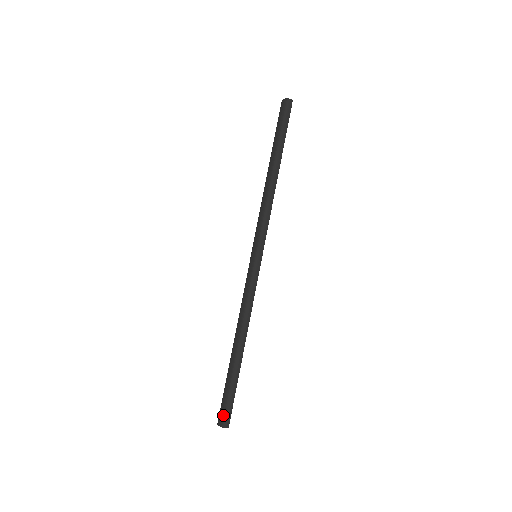
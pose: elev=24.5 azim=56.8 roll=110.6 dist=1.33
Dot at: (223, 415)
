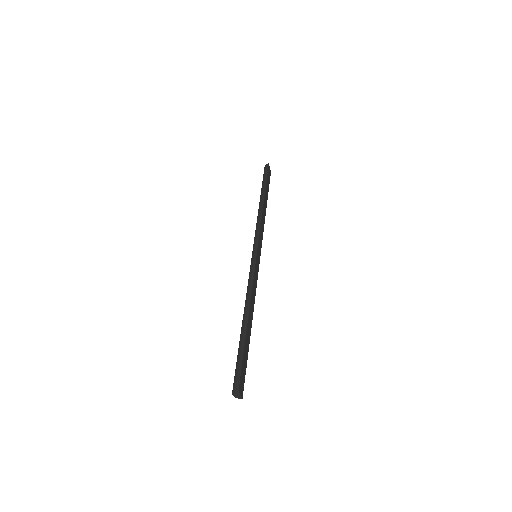
Dot at: occluded
